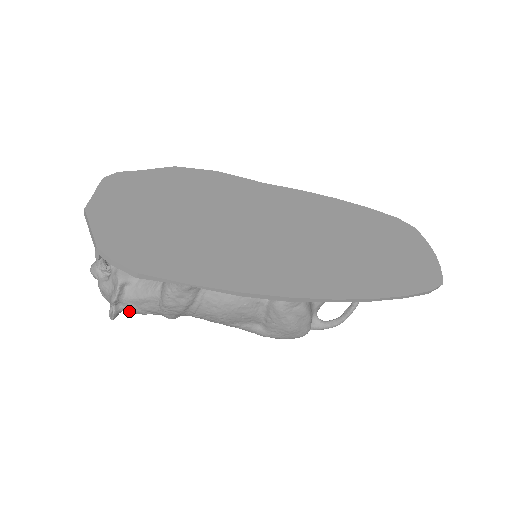
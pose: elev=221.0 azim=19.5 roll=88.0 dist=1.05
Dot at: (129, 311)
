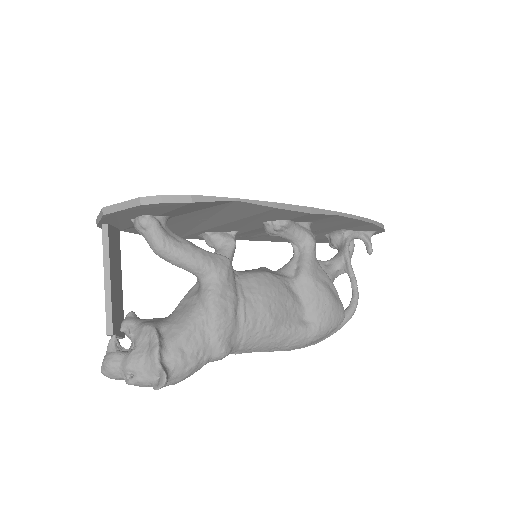
Dot at: (177, 369)
